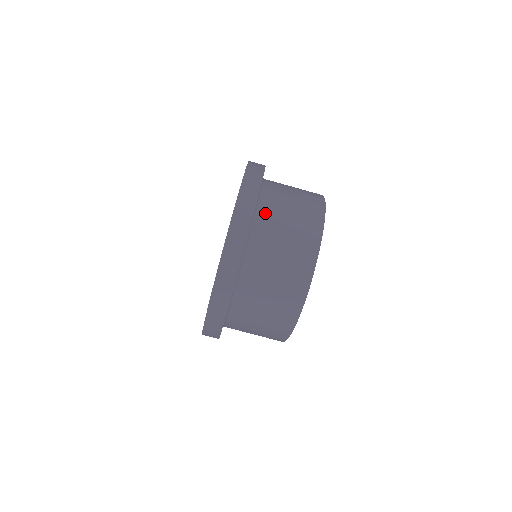
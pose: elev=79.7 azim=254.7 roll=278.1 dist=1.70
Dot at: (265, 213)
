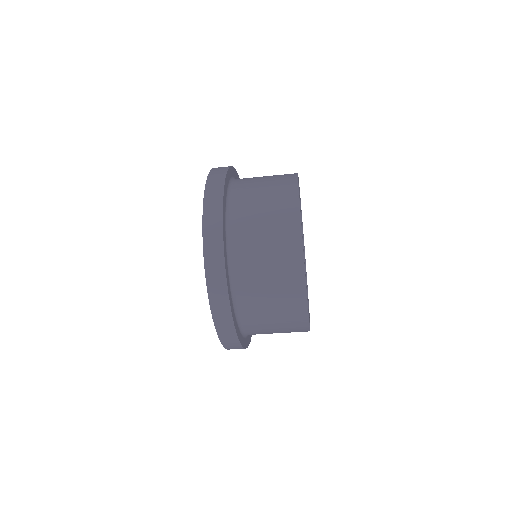
Dot at: (252, 332)
